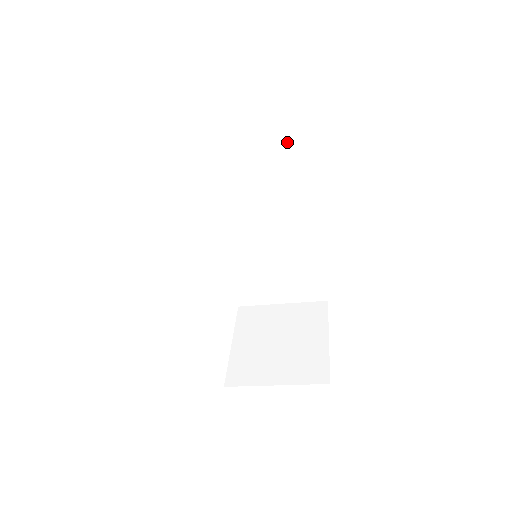
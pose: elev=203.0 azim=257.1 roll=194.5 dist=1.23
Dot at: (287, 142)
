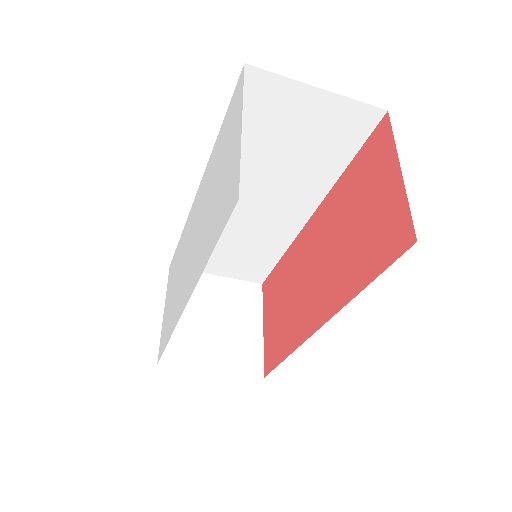
Dot at: (336, 153)
